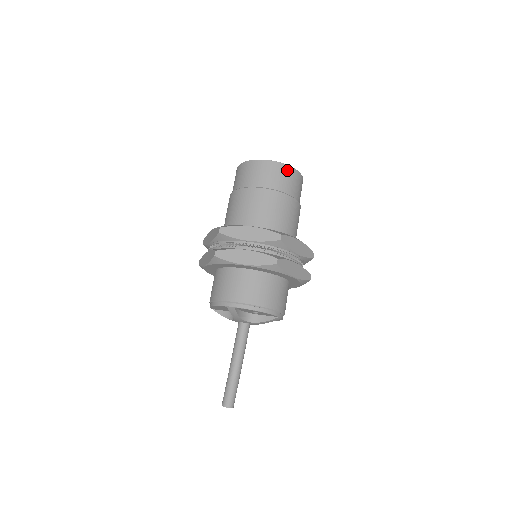
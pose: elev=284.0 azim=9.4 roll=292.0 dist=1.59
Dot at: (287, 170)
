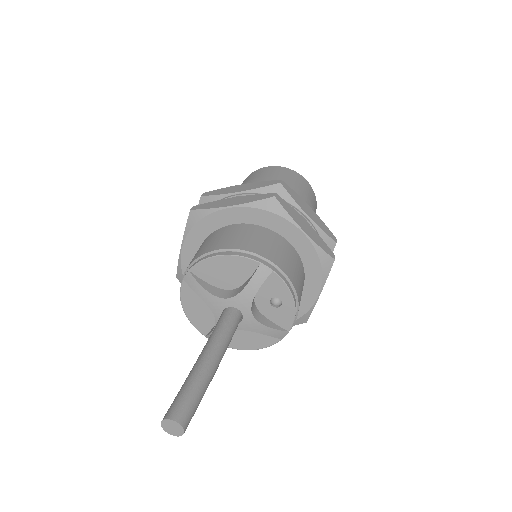
Dot at: (316, 206)
